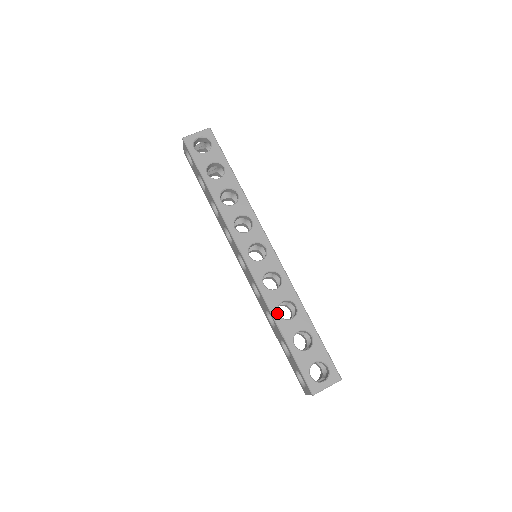
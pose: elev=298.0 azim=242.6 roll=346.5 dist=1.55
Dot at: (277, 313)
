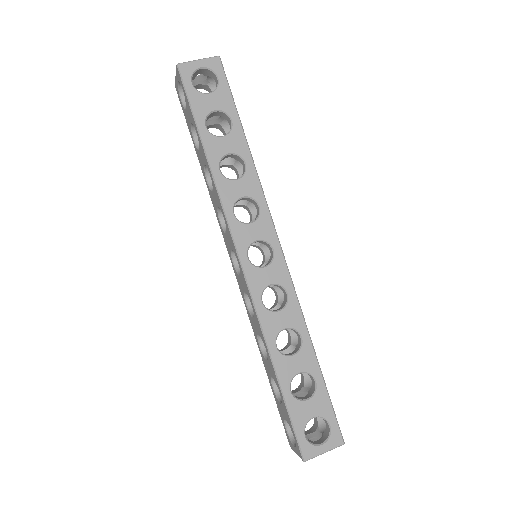
Dot at: (274, 345)
